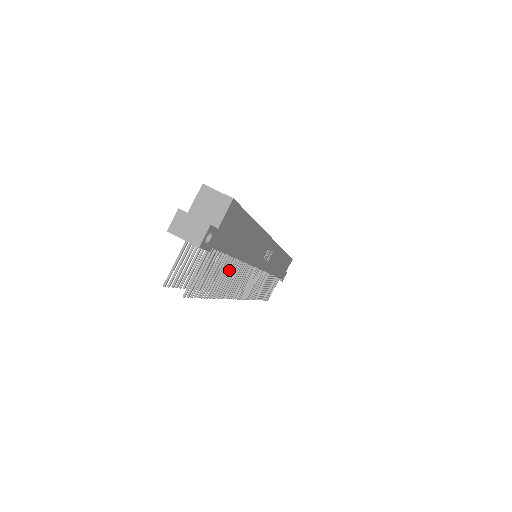
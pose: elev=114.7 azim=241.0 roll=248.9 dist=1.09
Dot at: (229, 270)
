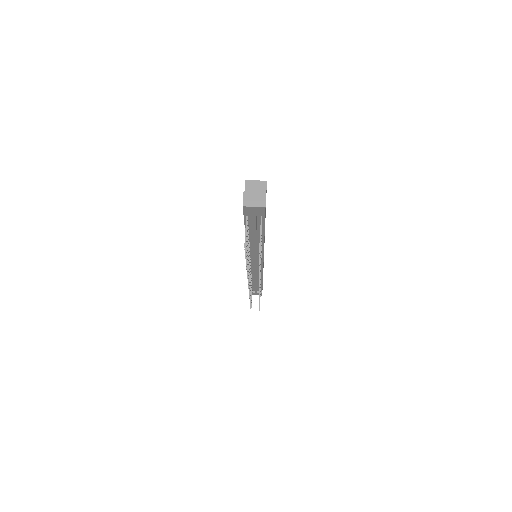
Dot at: (261, 248)
